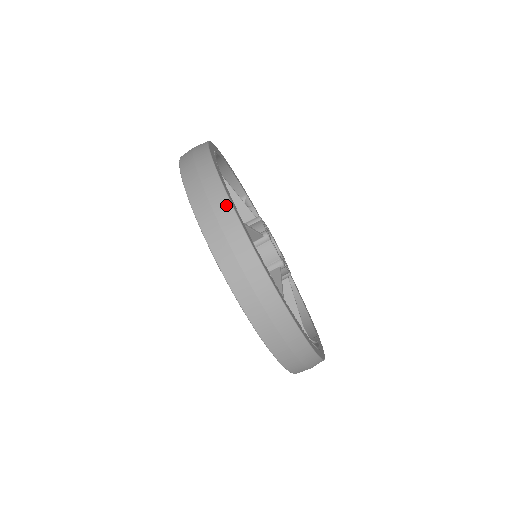
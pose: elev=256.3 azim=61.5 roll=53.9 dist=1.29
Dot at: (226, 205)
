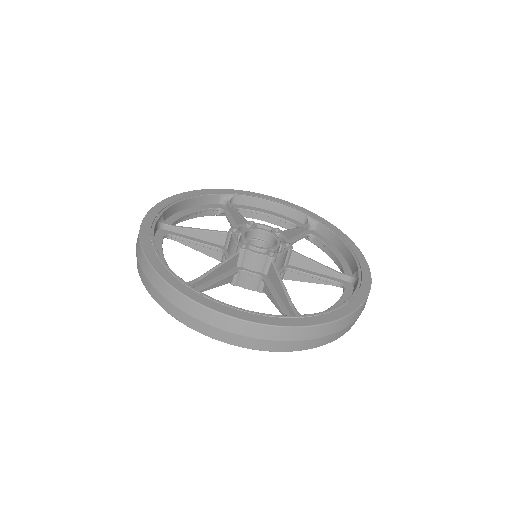
Dot at: (175, 294)
